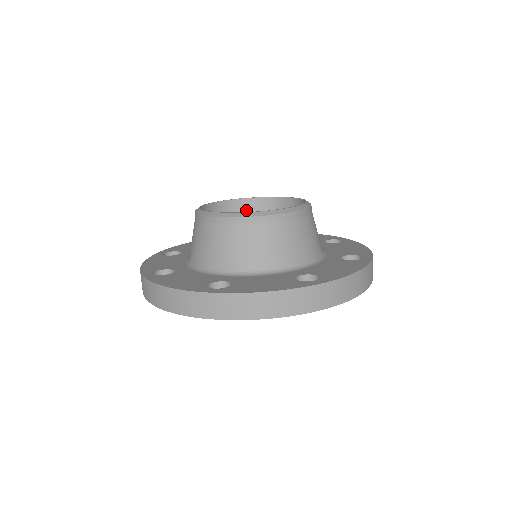
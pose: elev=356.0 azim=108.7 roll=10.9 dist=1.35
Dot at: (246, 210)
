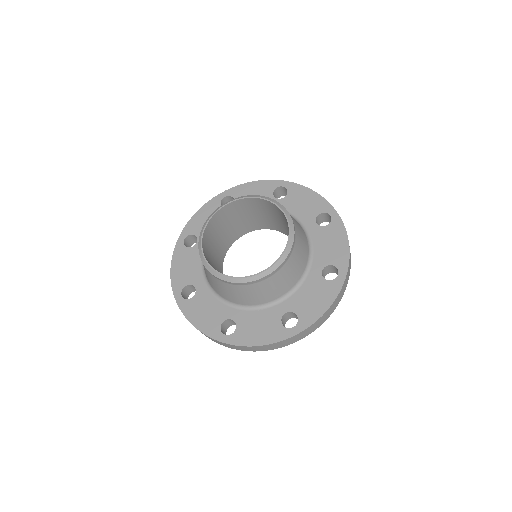
Dot at: (243, 205)
